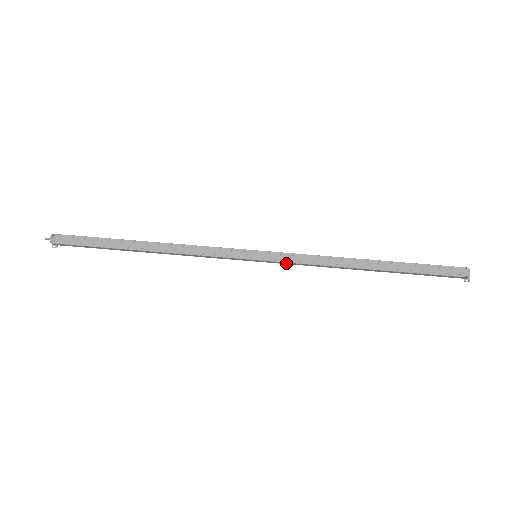
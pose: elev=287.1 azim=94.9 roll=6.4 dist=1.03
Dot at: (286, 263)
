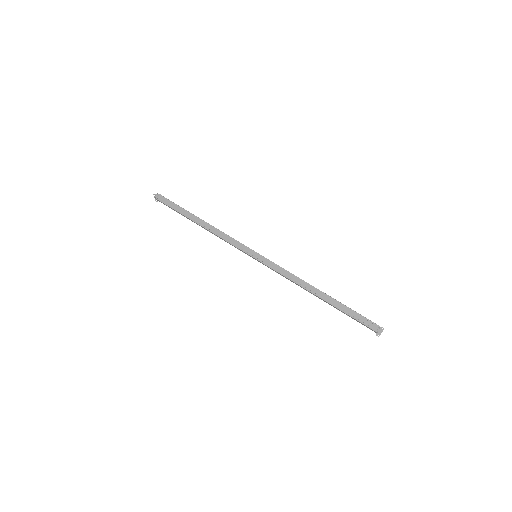
Dot at: (271, 268)
